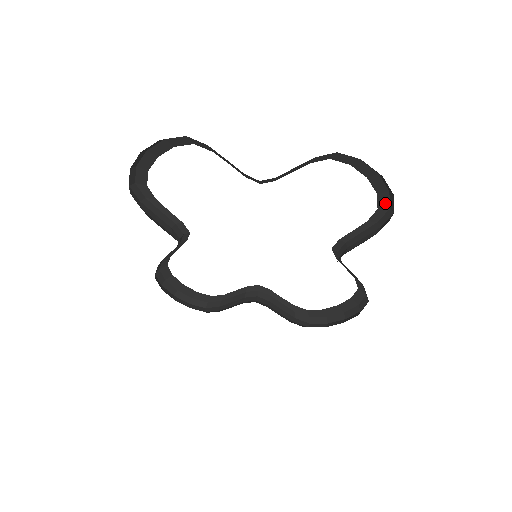
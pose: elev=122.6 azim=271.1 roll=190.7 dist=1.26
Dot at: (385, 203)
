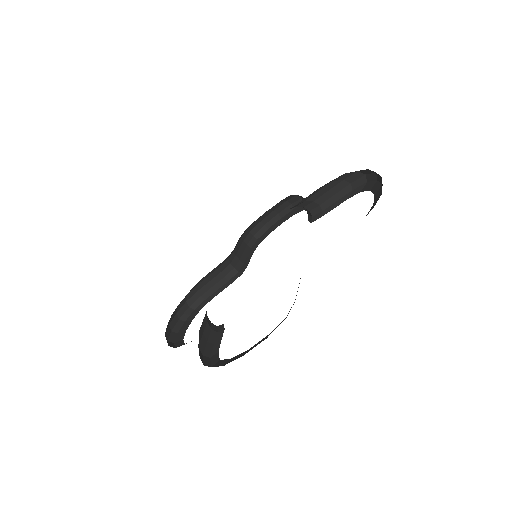
Dot at: (373, 207)
